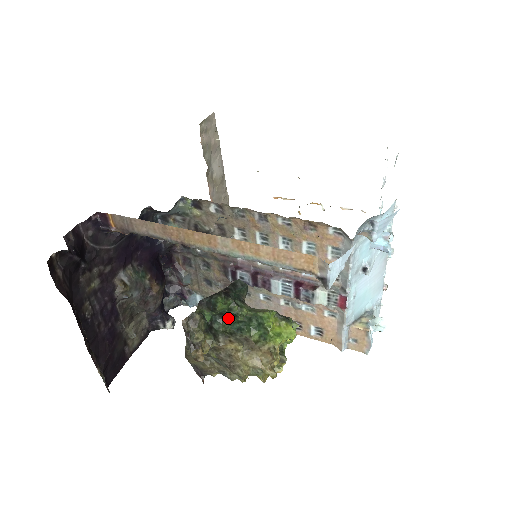
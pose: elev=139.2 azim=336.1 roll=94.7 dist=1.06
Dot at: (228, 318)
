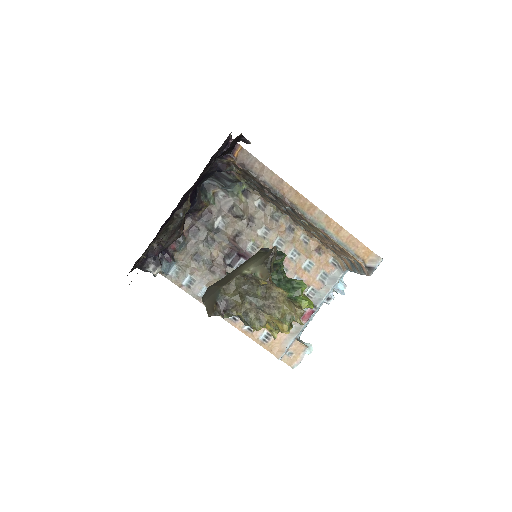
Dot at: (273, 272)
